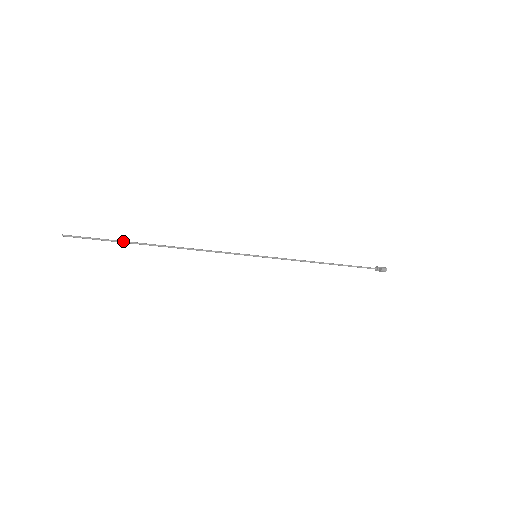
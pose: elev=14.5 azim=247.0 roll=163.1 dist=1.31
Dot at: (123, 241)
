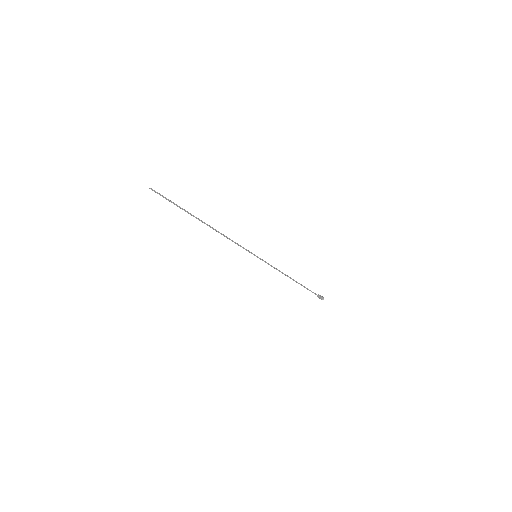
Dot at: (185, 210)
